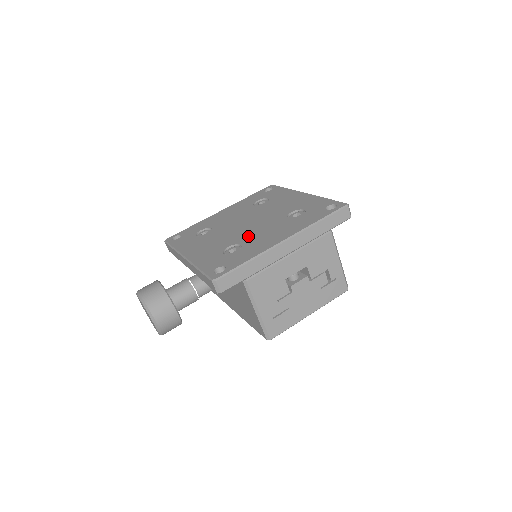
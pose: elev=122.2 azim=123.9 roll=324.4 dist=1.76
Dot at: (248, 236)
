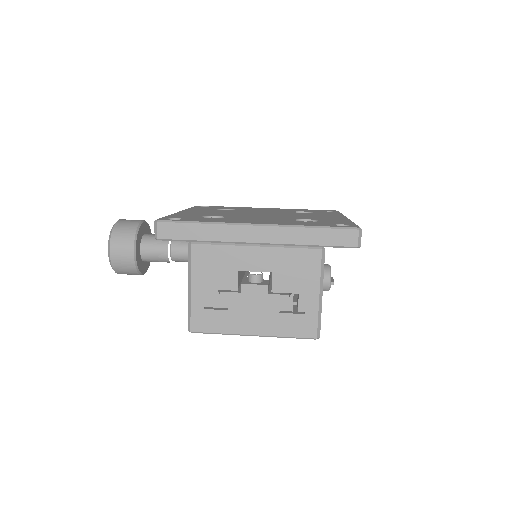
Dot at: (242, 216)
